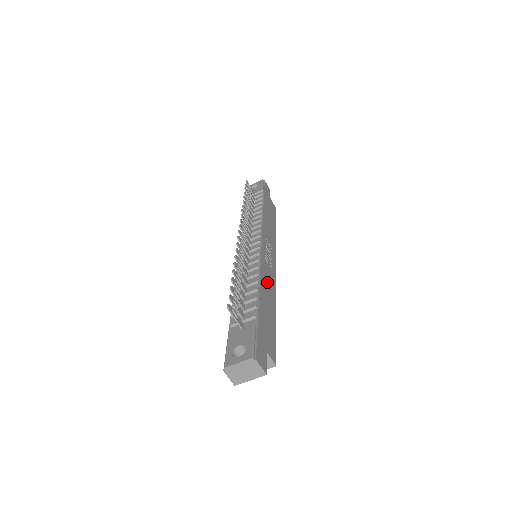
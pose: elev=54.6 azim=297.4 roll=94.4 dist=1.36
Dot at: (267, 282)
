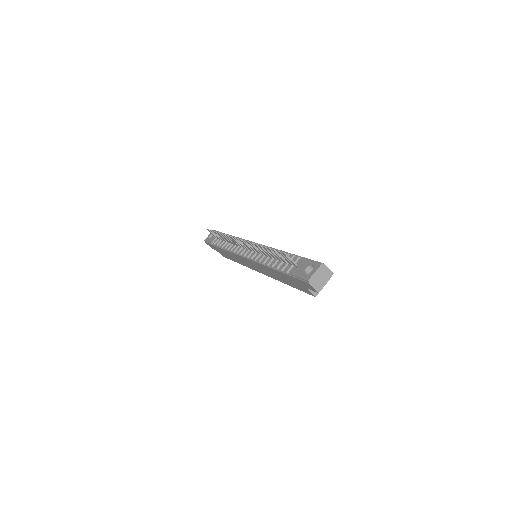
Dot at: occluded
